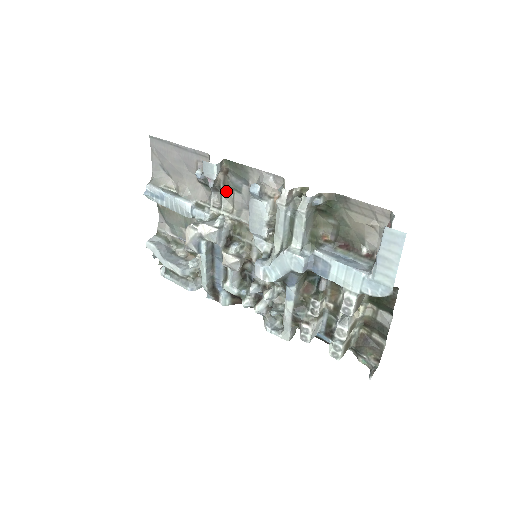
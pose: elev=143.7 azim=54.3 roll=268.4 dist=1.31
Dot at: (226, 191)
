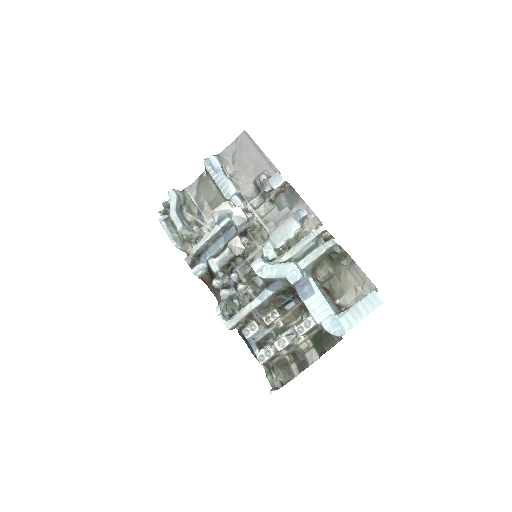
Dot at: (270, 202)
